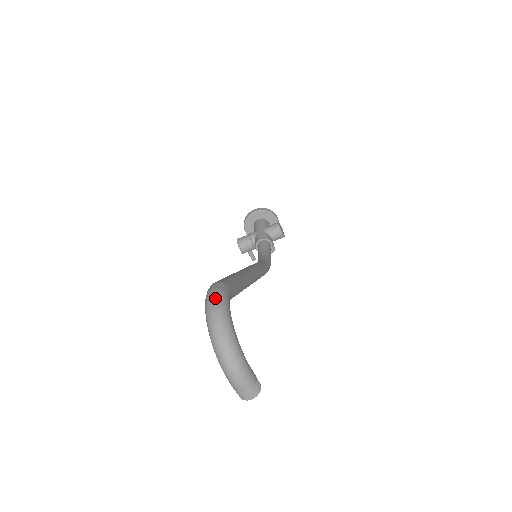
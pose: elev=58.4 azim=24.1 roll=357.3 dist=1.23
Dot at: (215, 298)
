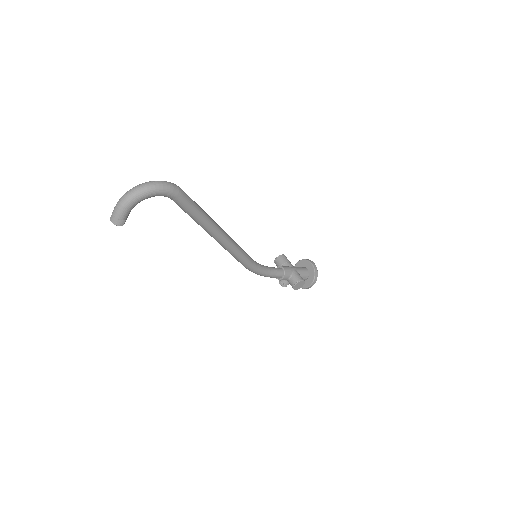
Dot at: (163, 183)
